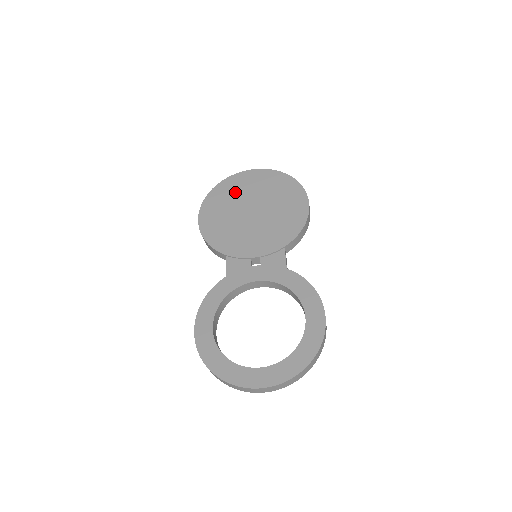
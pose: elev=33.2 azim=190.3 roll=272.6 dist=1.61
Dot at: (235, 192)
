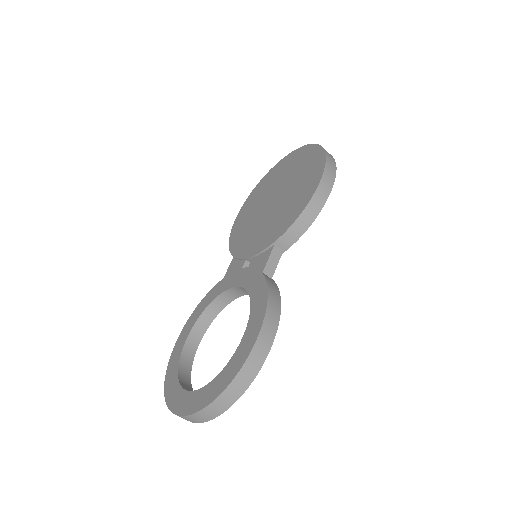
Dot at: (272, 180)
